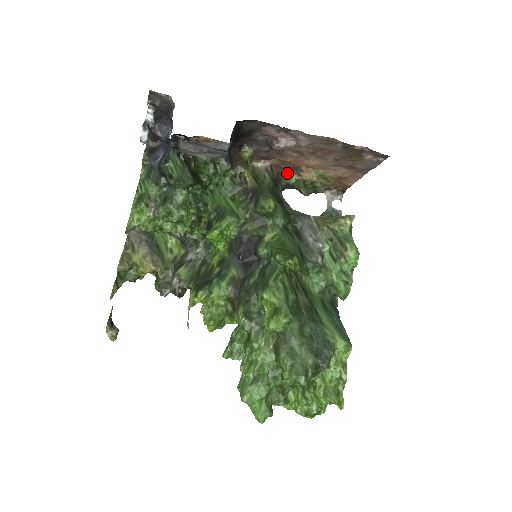
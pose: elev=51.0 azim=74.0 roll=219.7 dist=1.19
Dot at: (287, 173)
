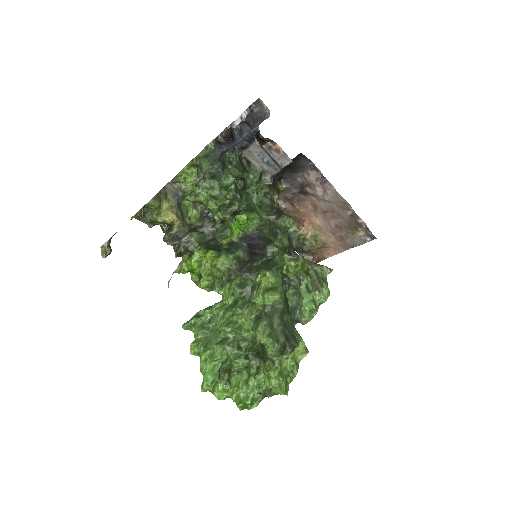
Dot at: occluded
